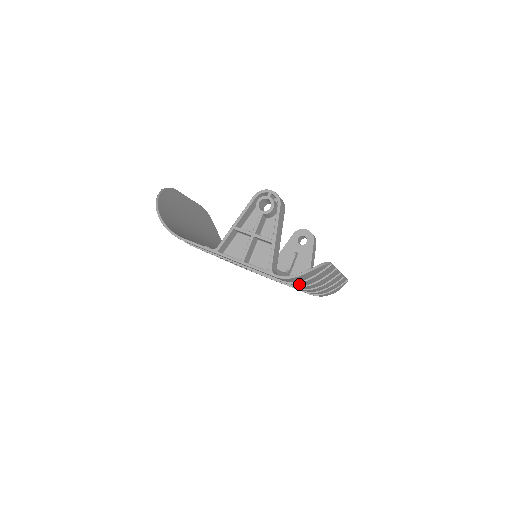
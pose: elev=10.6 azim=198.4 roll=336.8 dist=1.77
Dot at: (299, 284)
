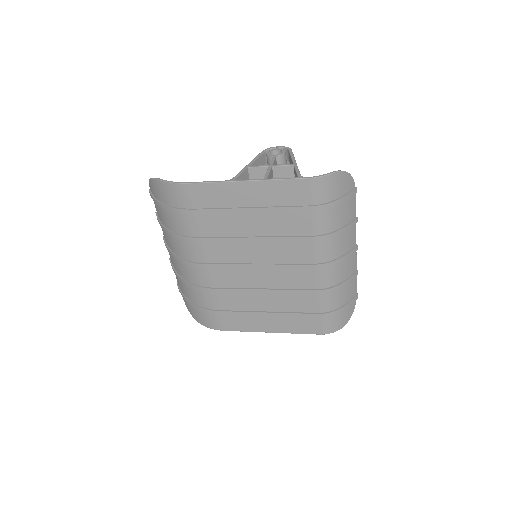
Dot at: (325, 223)
